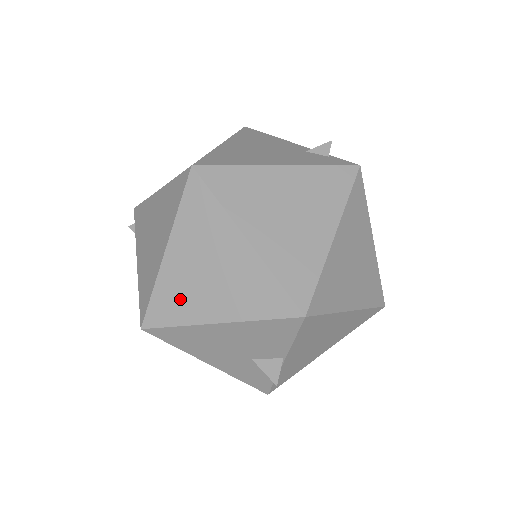
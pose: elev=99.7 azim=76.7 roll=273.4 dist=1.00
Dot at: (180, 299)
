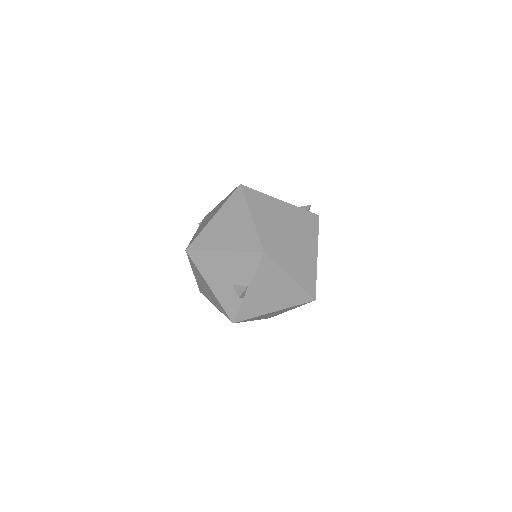
Dot at: (211, 238)
